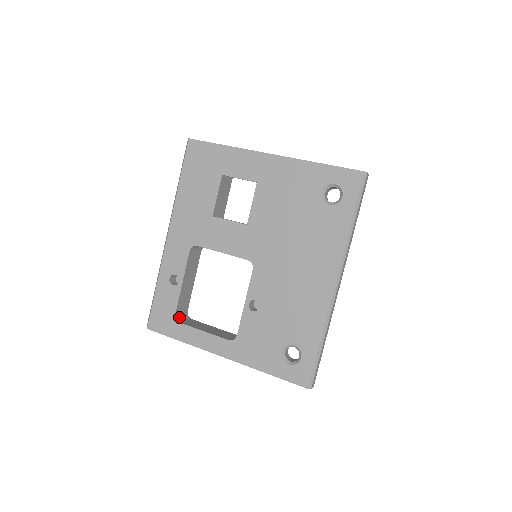
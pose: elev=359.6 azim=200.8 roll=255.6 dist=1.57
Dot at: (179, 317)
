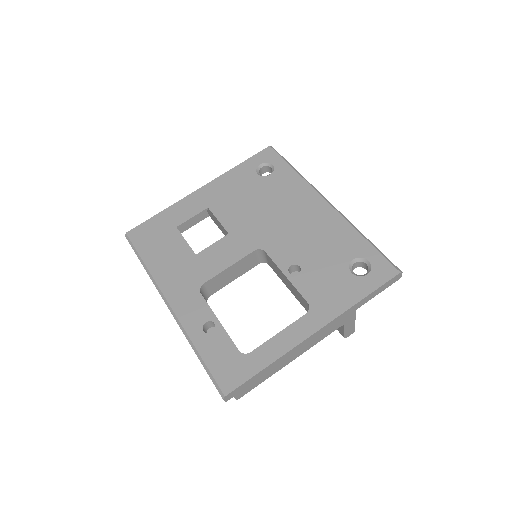
Dot at: occluded
